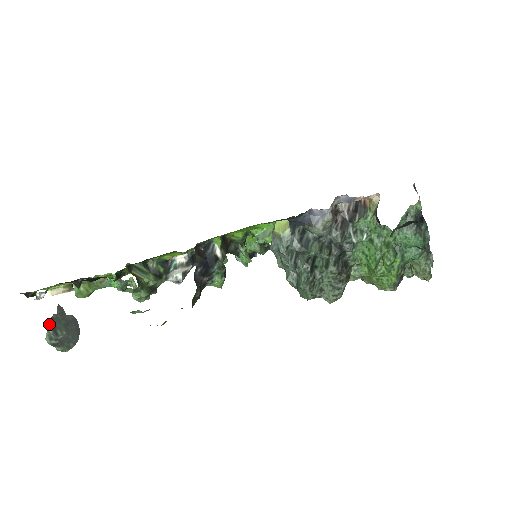
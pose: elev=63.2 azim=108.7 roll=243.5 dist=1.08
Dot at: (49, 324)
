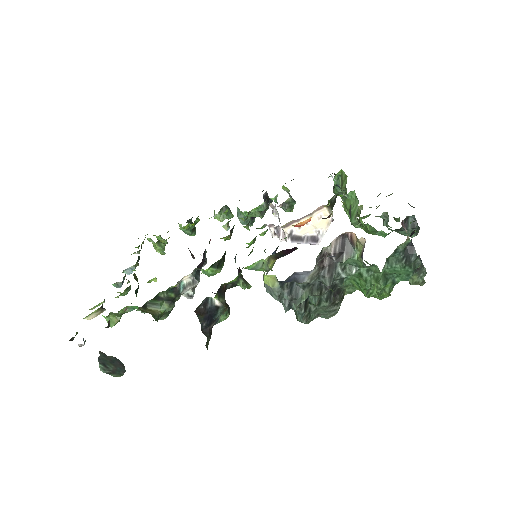
Dot at: occluded
